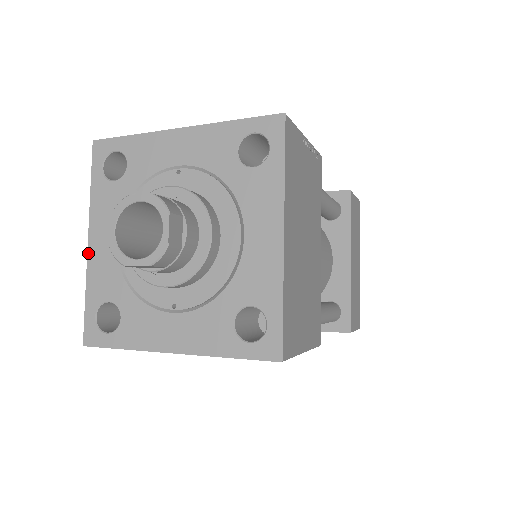
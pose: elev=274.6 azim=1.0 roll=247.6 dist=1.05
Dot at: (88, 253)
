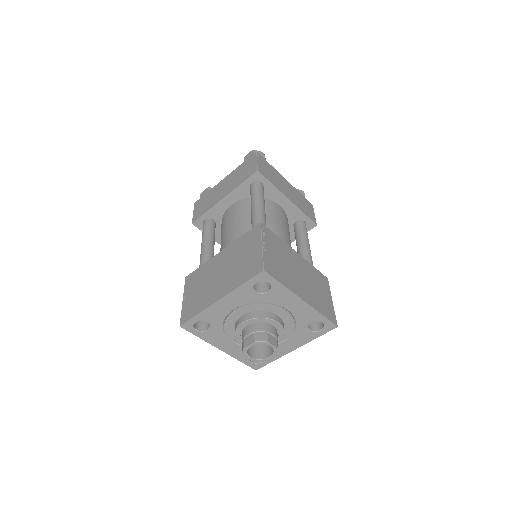
Dot at: (215, 304)
